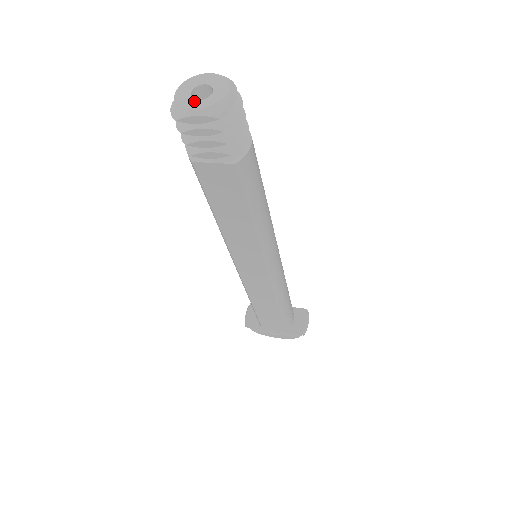
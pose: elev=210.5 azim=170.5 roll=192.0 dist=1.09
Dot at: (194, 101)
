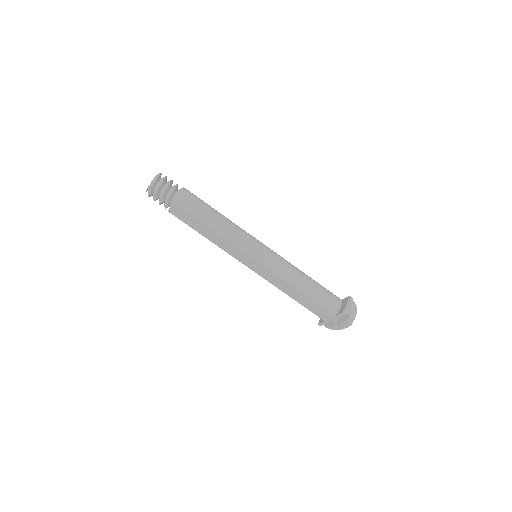
Dot at: occluded
